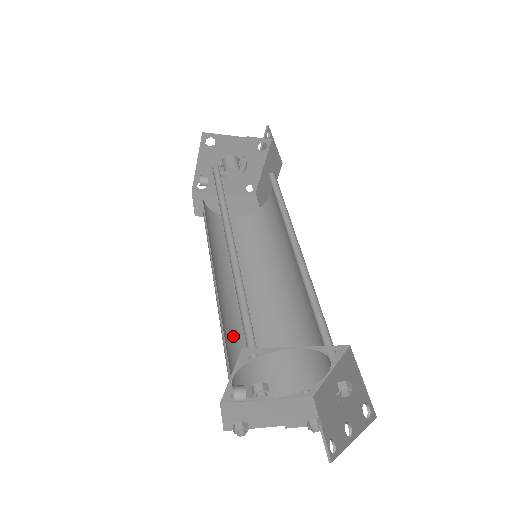
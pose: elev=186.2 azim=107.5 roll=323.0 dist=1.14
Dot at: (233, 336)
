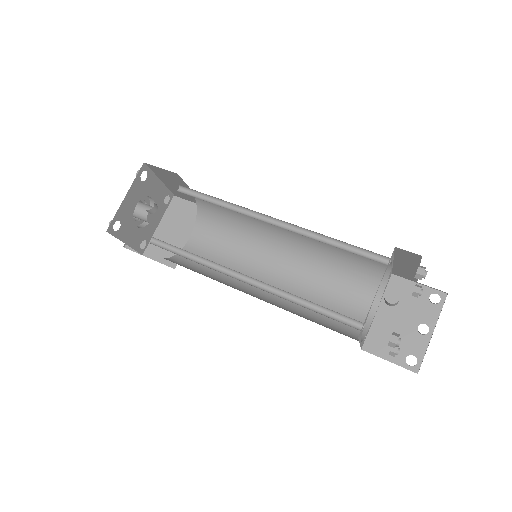
Dot at: (302, 304)
